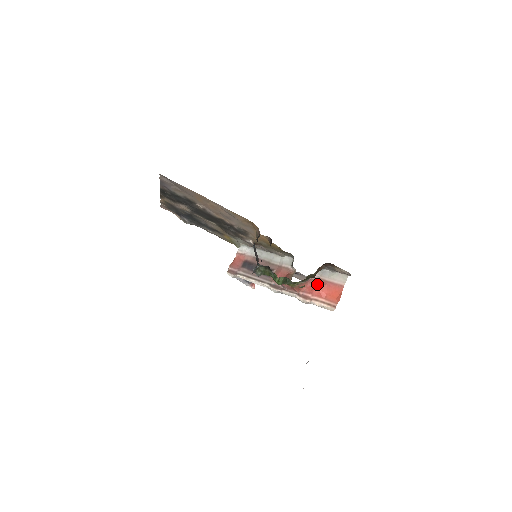
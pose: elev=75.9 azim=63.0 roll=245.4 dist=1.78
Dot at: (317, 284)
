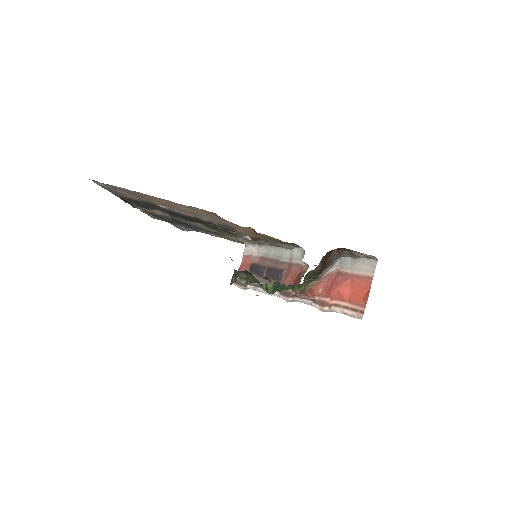
Dot at: (335, 281)
